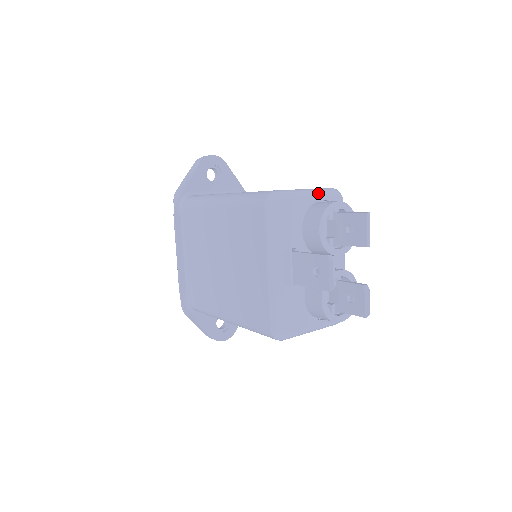
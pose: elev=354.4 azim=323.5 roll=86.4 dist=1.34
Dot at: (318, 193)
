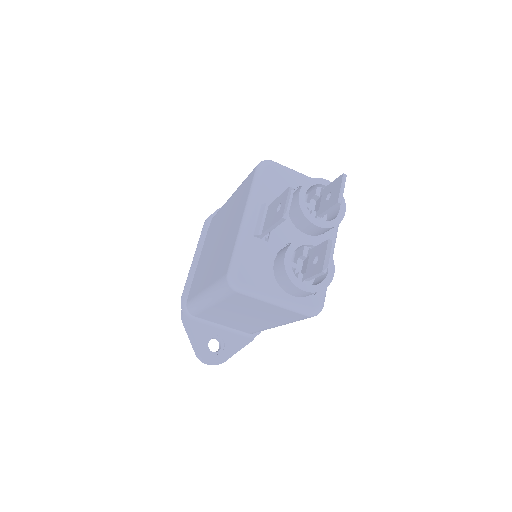
Dot at: occluded
